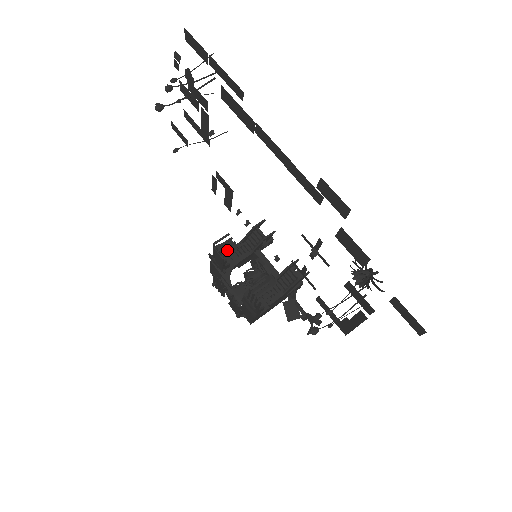
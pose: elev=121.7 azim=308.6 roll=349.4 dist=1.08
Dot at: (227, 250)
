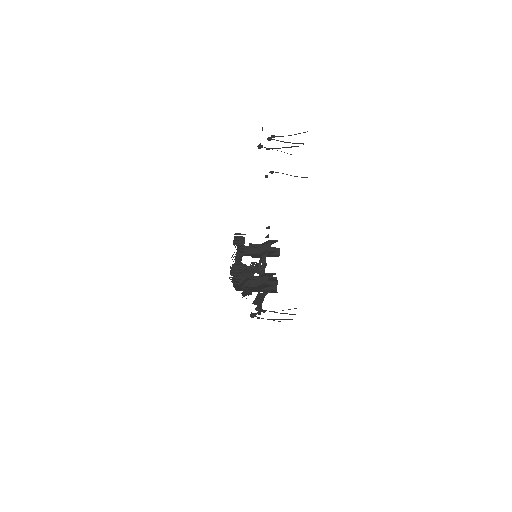
Dot at: (238, 241)
